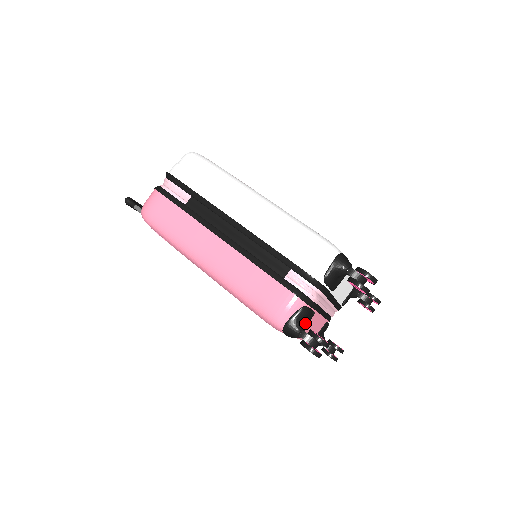
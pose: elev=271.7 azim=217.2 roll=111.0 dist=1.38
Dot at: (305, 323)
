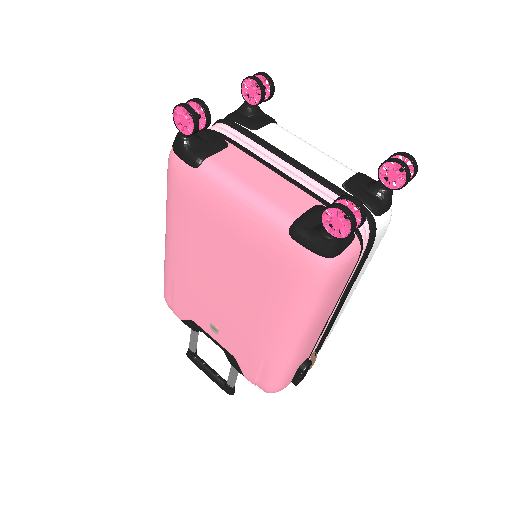
Dot at: (206, 142)
